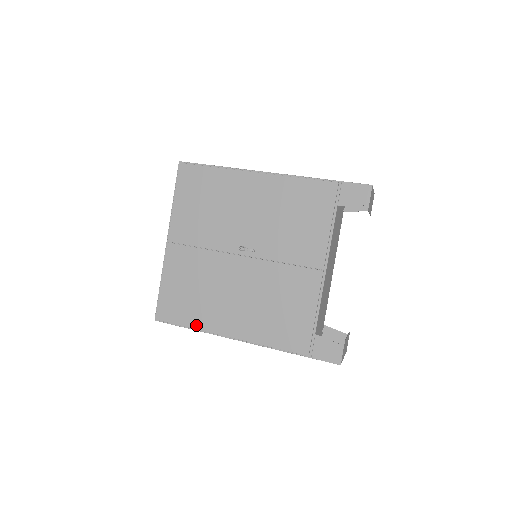
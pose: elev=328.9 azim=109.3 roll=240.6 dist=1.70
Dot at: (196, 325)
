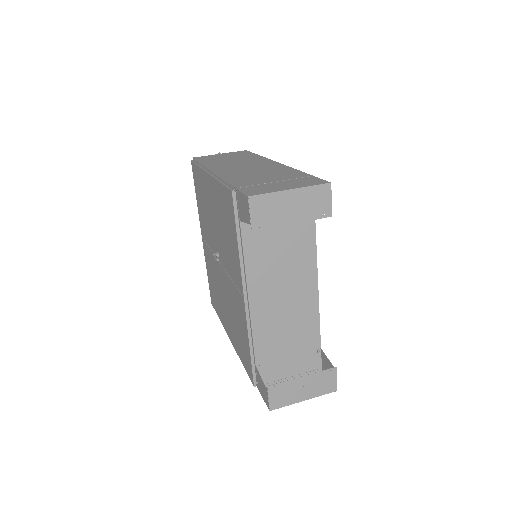
Dot at: (220, 318)
